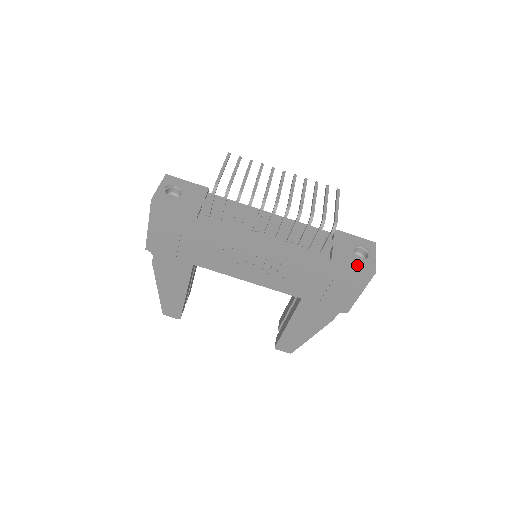
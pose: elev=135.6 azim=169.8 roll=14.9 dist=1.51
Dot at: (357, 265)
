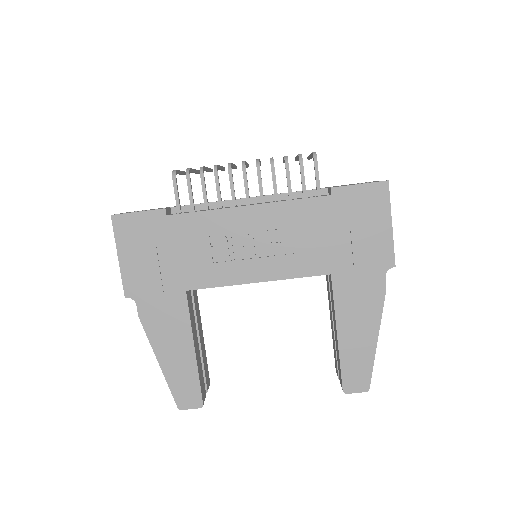
Dot at: (363, 183)
